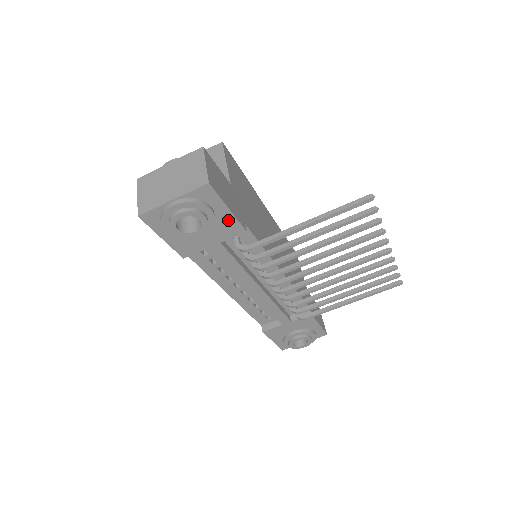
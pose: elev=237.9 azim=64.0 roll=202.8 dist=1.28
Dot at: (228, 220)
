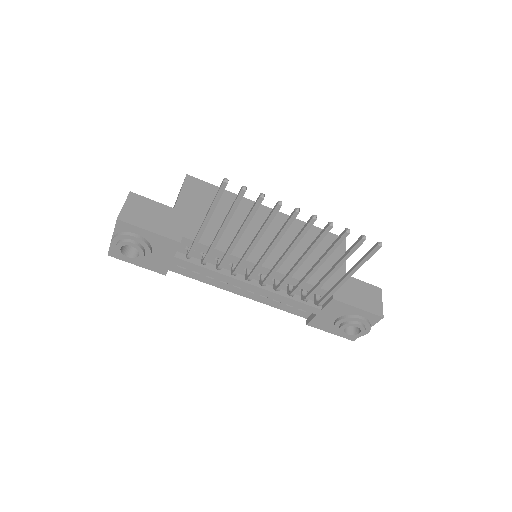
Dot at: (159, 239)
